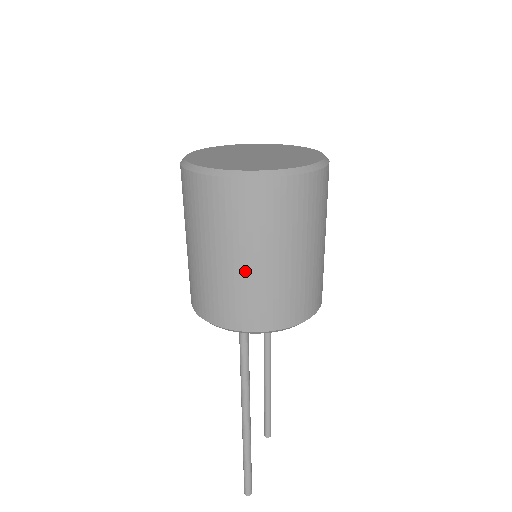
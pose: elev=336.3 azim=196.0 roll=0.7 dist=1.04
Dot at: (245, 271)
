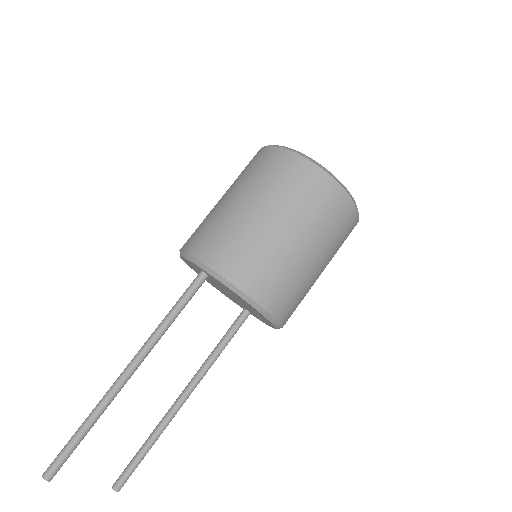
Dot at: (241, 212)
